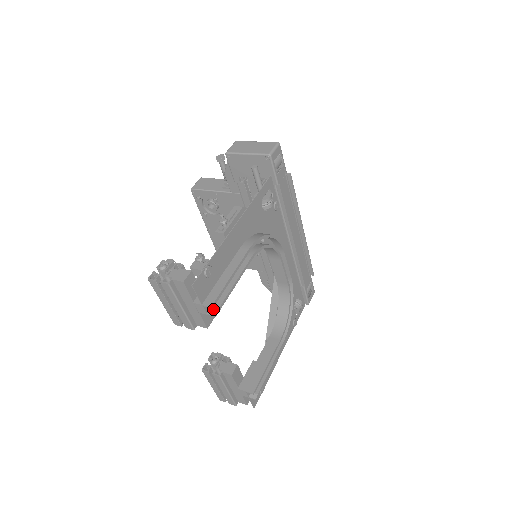
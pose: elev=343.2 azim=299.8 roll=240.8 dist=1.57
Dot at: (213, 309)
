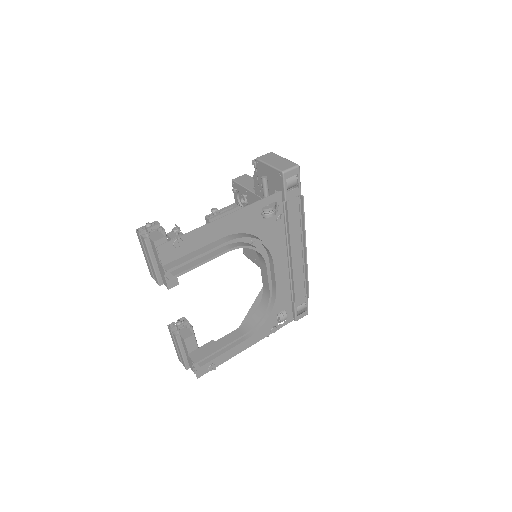
Dot at: (171, 274)
